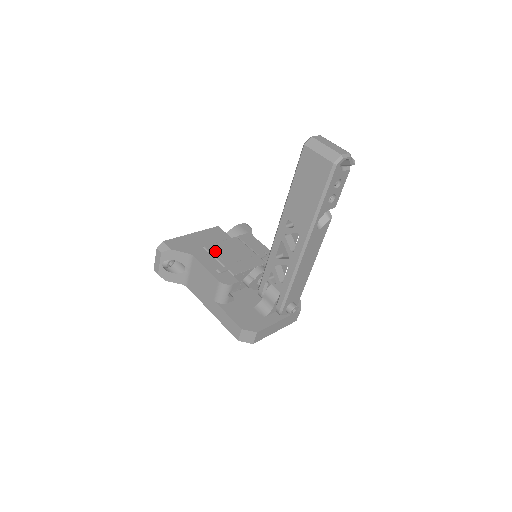
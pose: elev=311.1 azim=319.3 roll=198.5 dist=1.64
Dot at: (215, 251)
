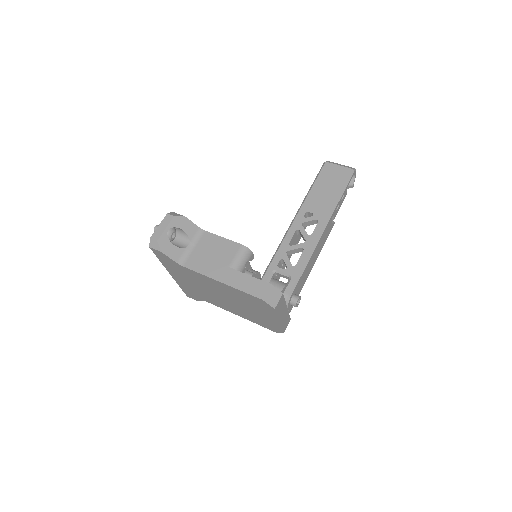
Dot at: occluded
